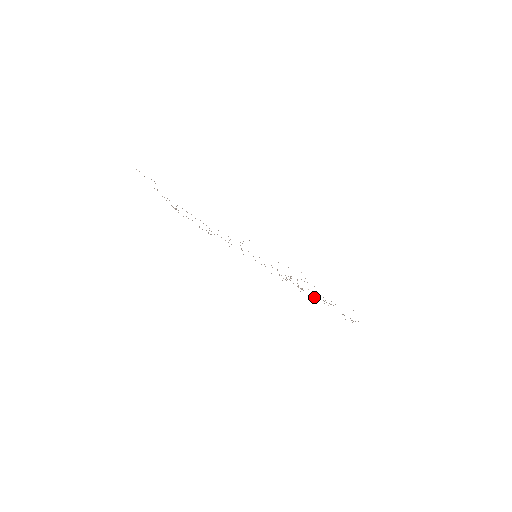
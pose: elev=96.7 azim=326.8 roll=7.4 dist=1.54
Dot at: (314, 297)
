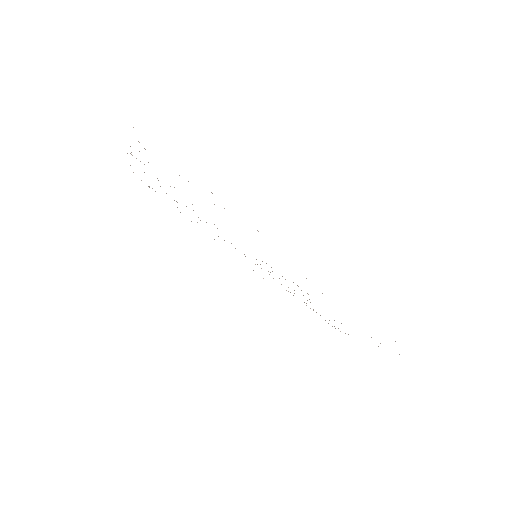
Dot at: occluded
